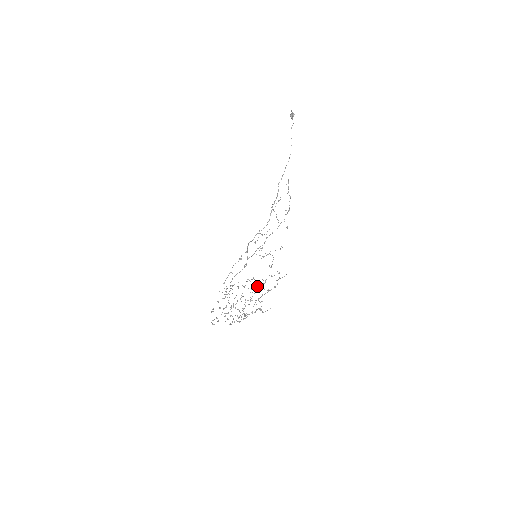
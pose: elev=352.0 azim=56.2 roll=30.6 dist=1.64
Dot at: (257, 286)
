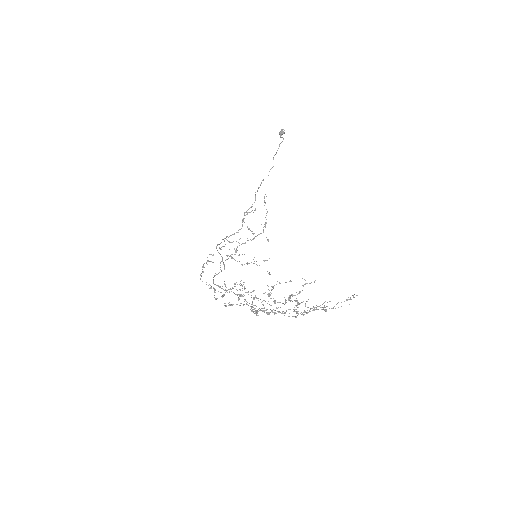
Dot at: (243, 296)
